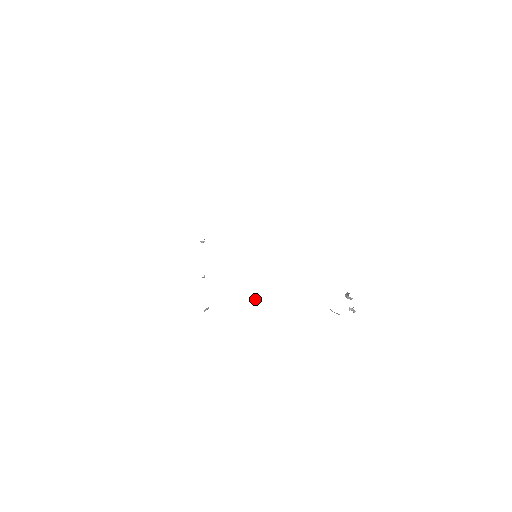
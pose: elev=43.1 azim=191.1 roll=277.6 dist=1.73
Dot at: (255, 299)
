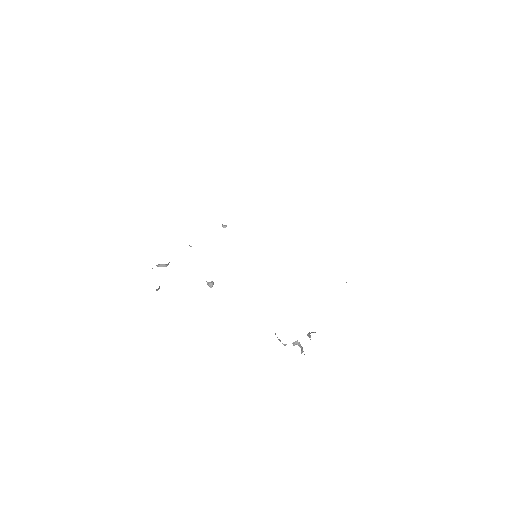
Dot at: (212, 282)
